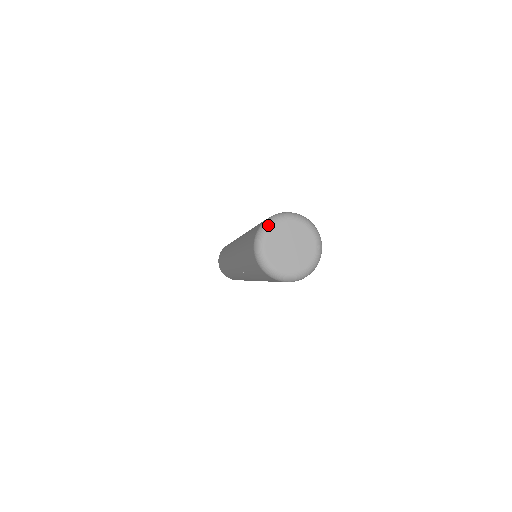
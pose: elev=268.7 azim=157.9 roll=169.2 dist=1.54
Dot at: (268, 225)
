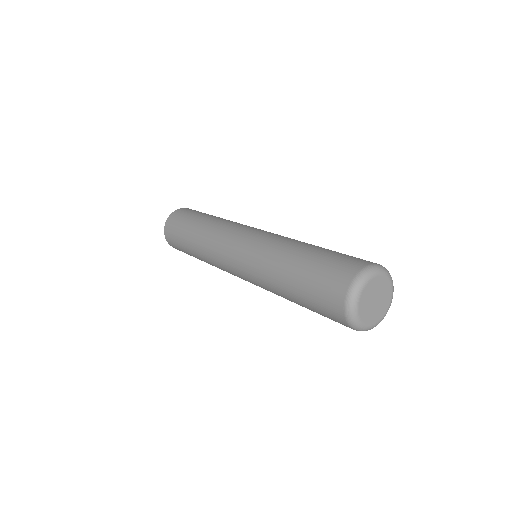
Dot at: (383, 270)
